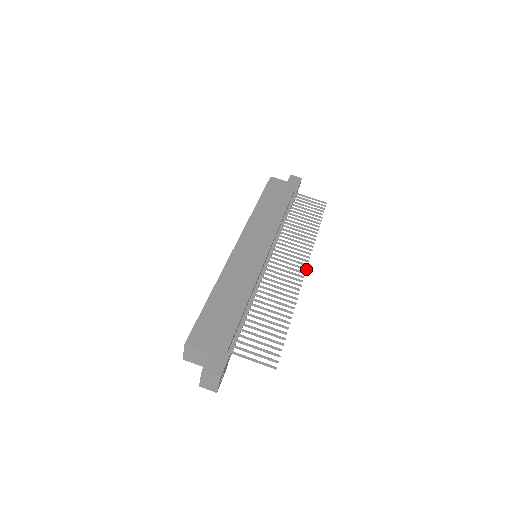
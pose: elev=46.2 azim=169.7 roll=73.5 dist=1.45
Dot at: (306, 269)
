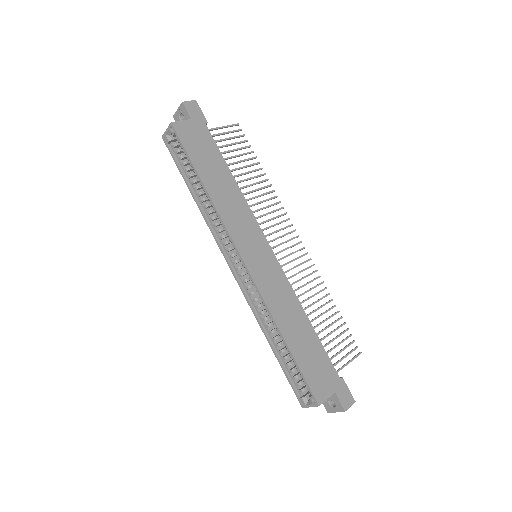
Dot at: occluded
